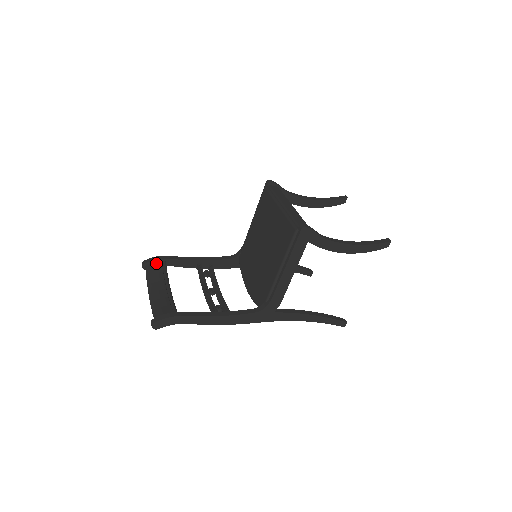
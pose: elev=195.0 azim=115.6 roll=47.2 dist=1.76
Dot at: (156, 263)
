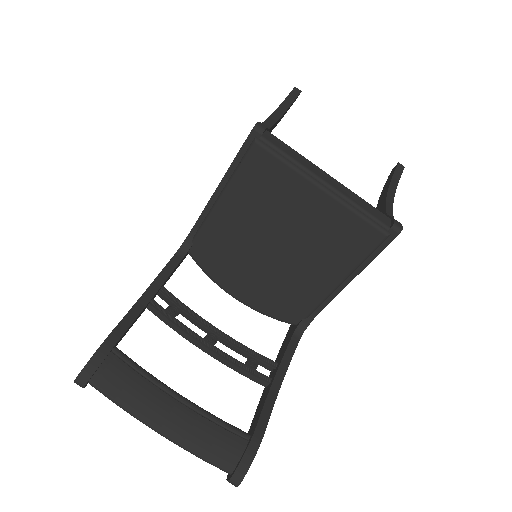
Dot at: (107, 364)
